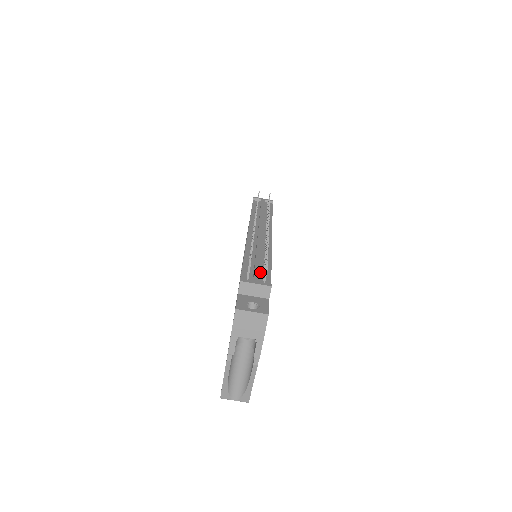
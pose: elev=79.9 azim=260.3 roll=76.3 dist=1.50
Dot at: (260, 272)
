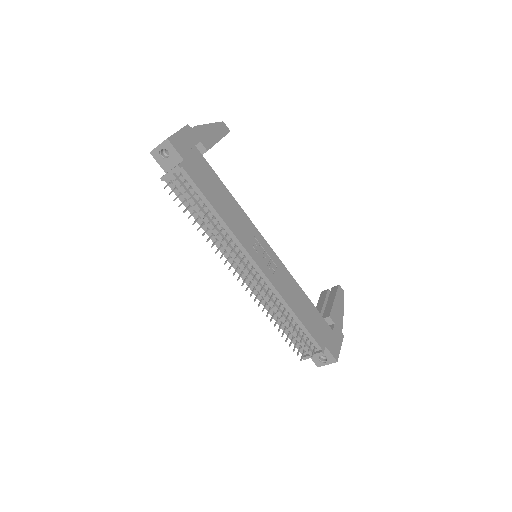
Dot at: (301, 335)
